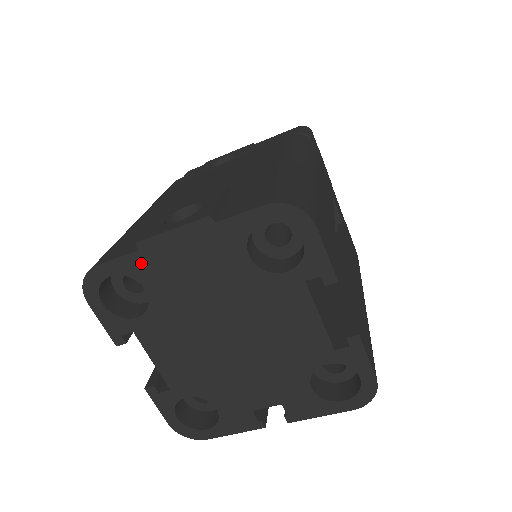
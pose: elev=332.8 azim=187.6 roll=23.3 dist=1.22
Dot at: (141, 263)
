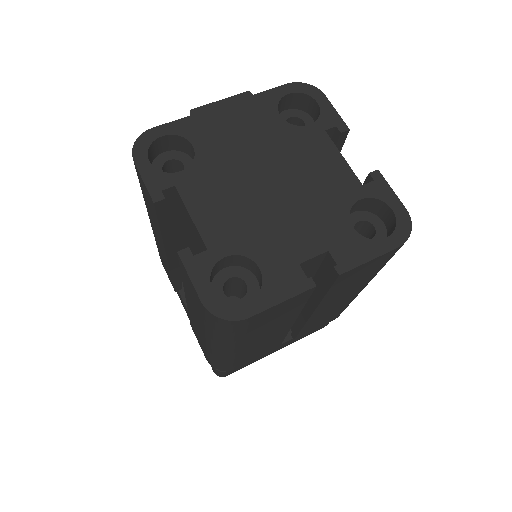
Dot at: (192, 124)
